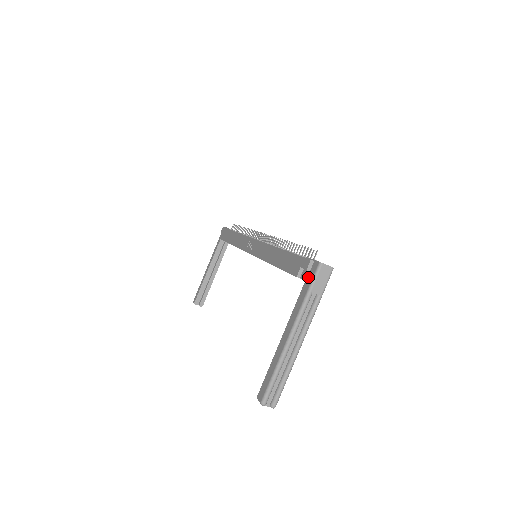
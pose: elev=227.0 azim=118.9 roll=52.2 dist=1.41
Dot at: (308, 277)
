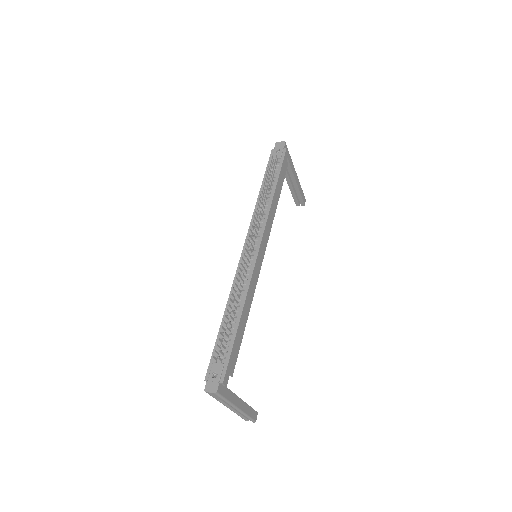
Dot at: occluded
